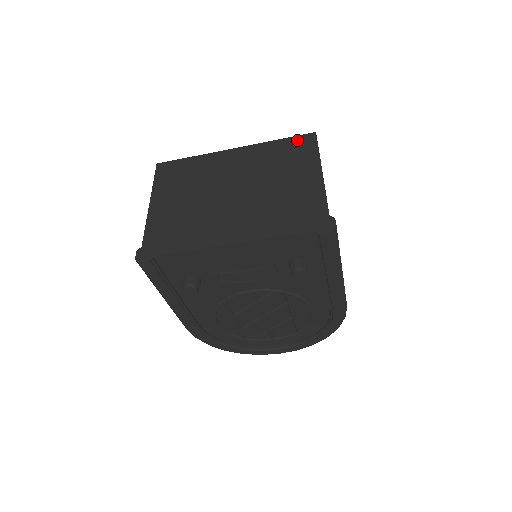
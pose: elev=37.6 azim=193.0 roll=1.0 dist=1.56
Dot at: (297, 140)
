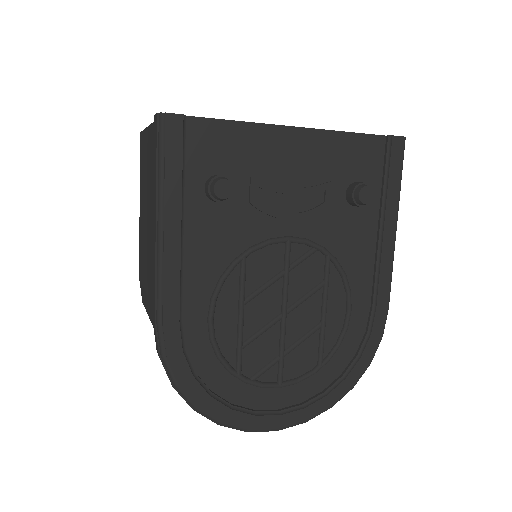
Dot at: occluded
